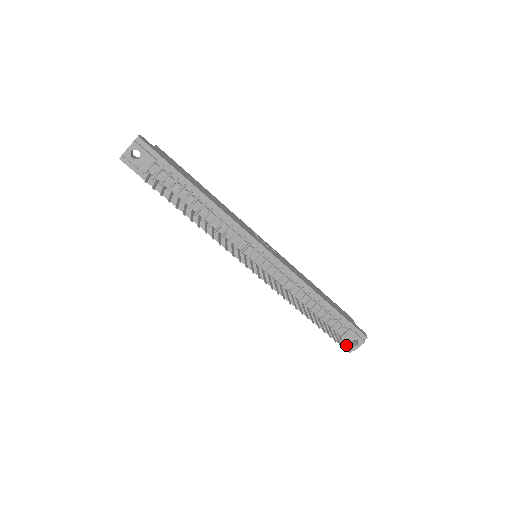
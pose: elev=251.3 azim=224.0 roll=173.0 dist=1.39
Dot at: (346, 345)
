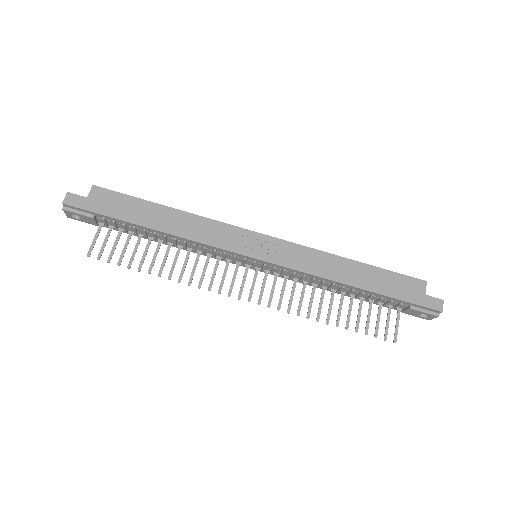
Dot at: occluded
